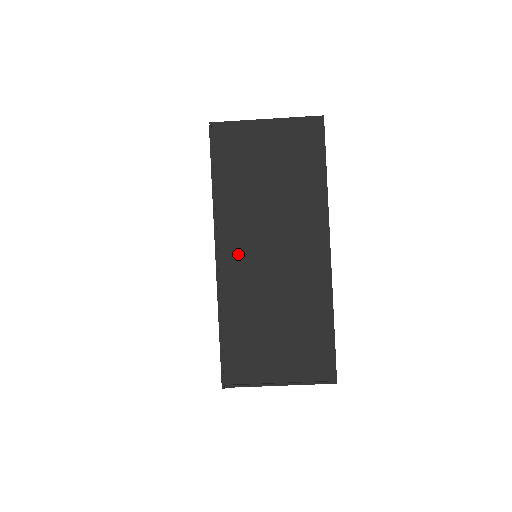
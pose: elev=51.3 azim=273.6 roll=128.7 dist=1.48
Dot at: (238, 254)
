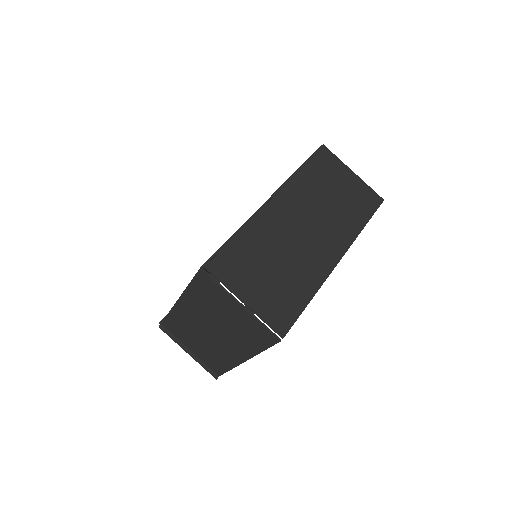
Dot at: (284, 210)
